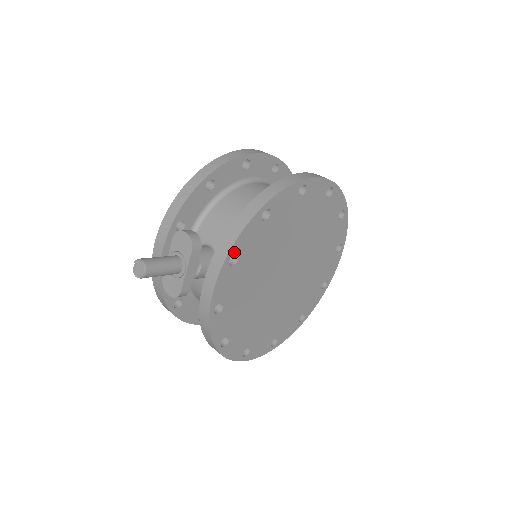
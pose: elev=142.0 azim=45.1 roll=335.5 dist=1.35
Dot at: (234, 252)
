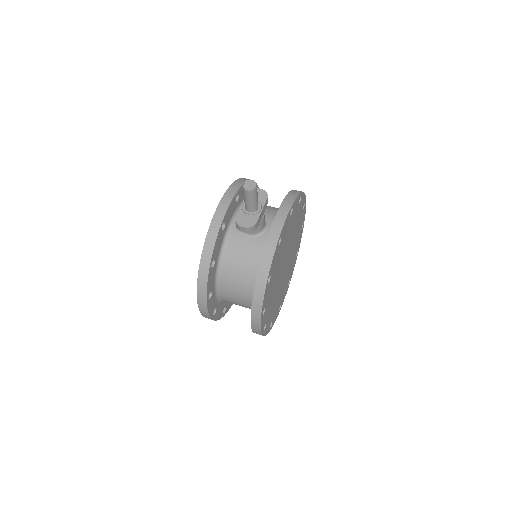
Dot at: (293, 206)
